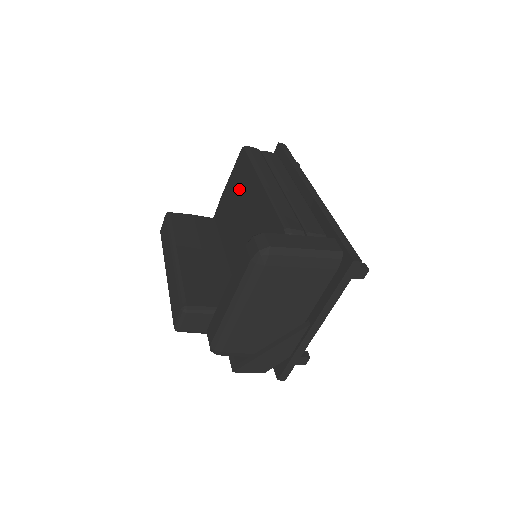
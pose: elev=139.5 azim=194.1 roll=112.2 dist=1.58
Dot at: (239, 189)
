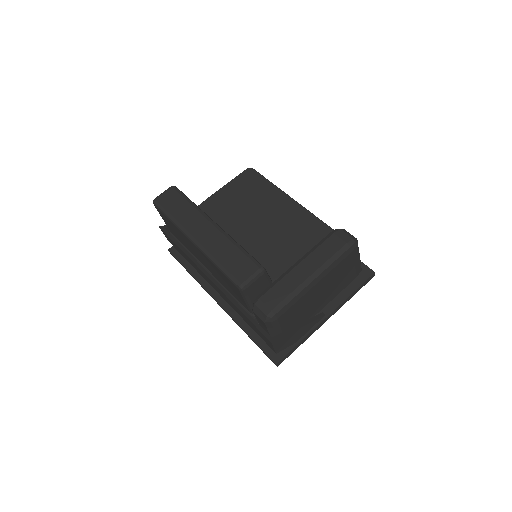
Dot at: (250, 197)
